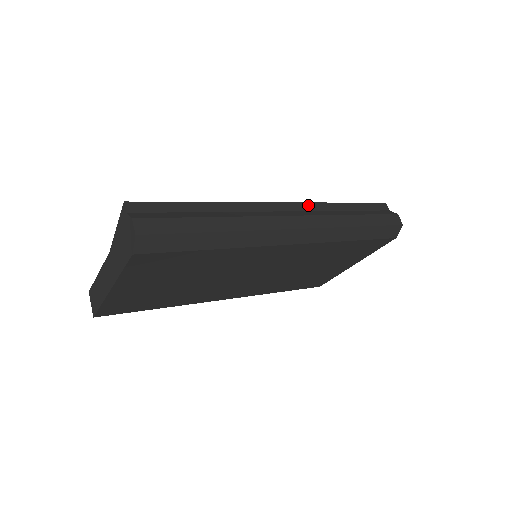
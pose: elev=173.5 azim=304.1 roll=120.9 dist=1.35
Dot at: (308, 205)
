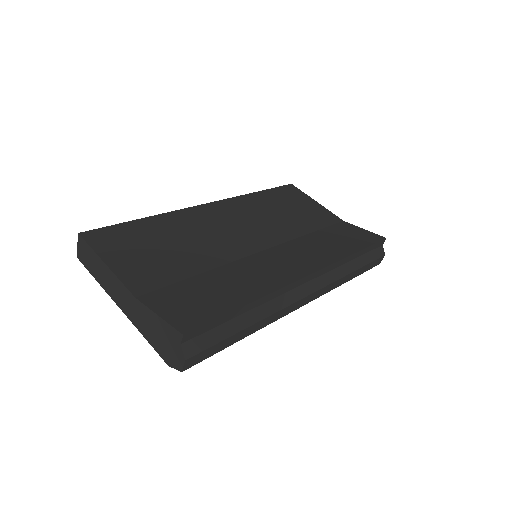
Dot at: (328, 268)
